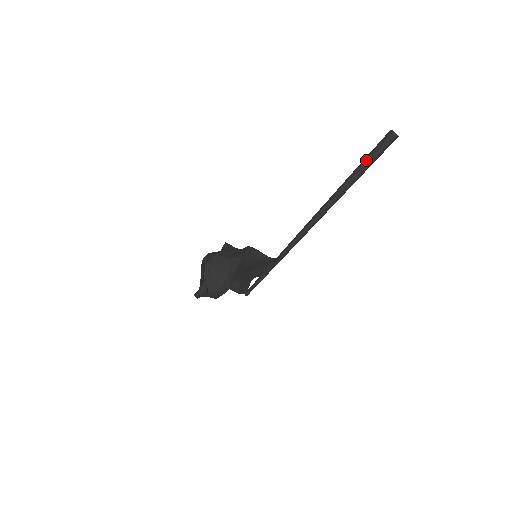
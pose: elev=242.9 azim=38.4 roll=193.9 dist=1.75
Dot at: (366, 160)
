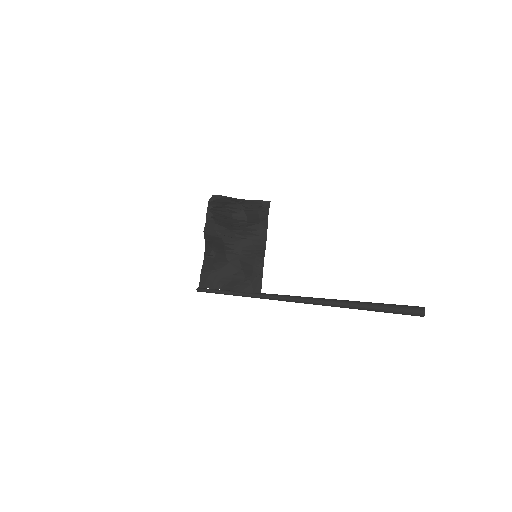
Dot at: (388, 304)
